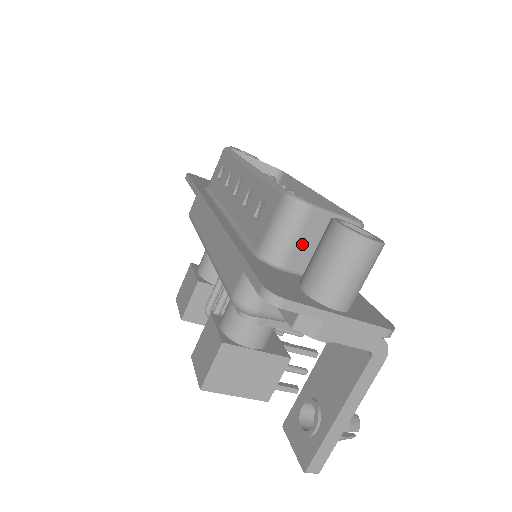
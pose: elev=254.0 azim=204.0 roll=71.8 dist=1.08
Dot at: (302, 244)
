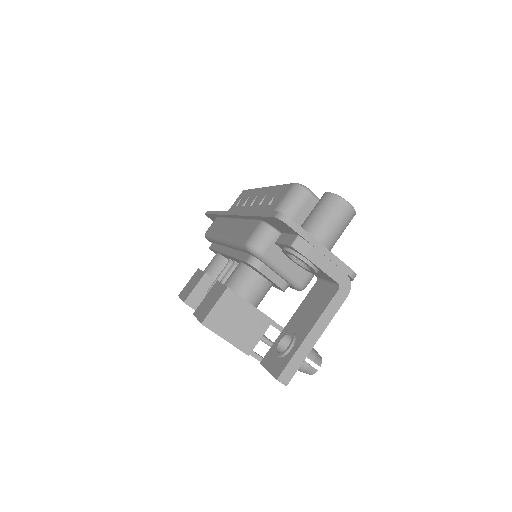
Dot at: (301, 216)
